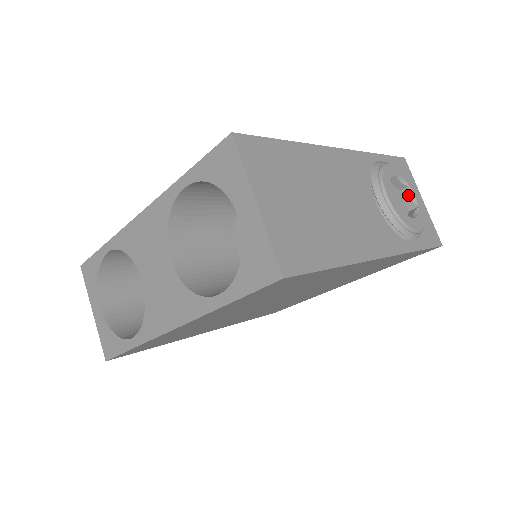
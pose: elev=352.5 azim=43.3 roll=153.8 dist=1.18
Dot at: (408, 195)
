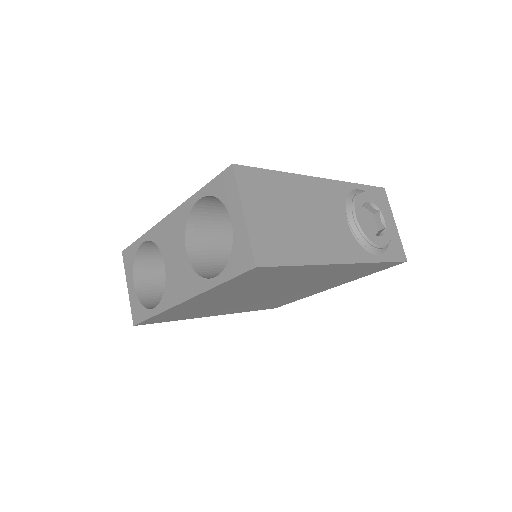
Dot at: (379, 218)
